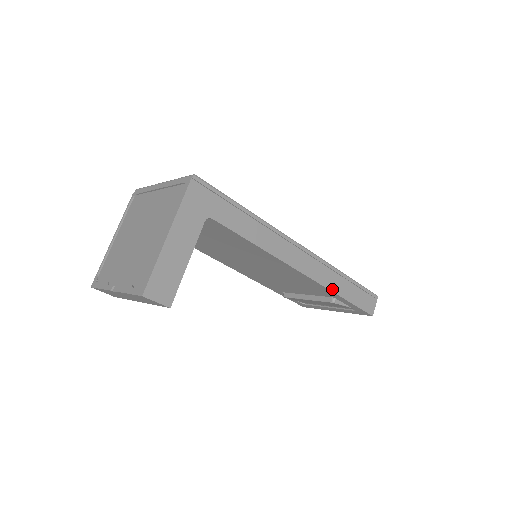
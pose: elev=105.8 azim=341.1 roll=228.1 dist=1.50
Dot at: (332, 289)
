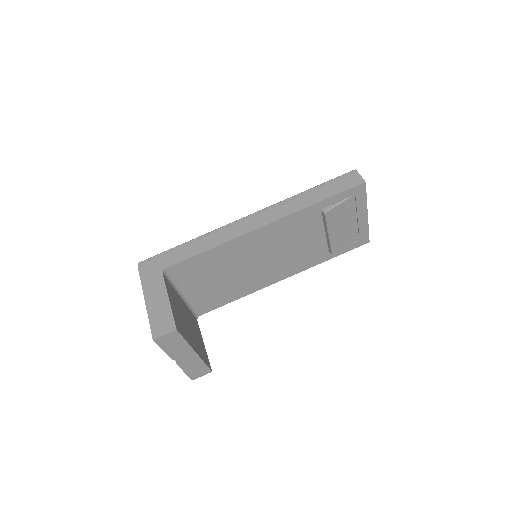
Dot at: (301, 208)
